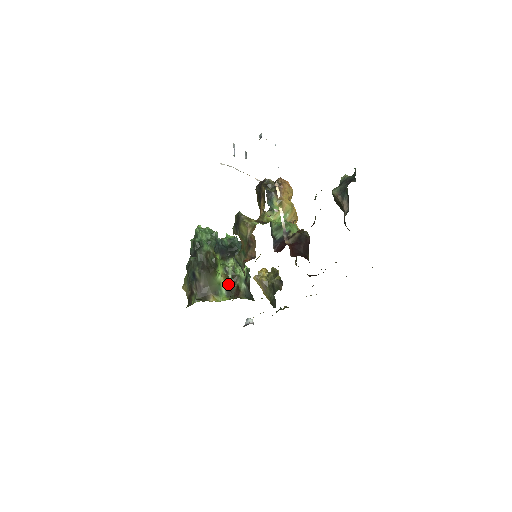
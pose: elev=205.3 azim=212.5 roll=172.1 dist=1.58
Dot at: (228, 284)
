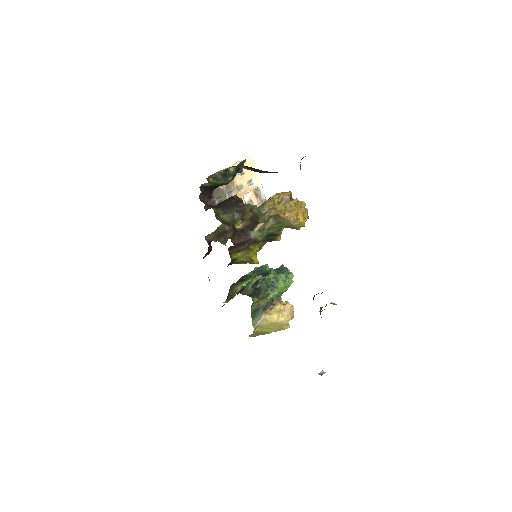
Dot at: occluded
